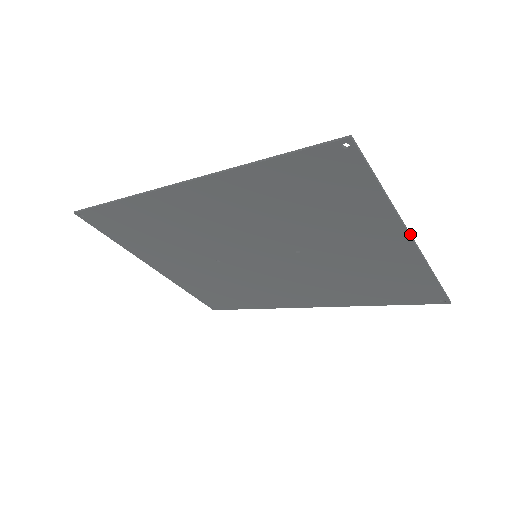
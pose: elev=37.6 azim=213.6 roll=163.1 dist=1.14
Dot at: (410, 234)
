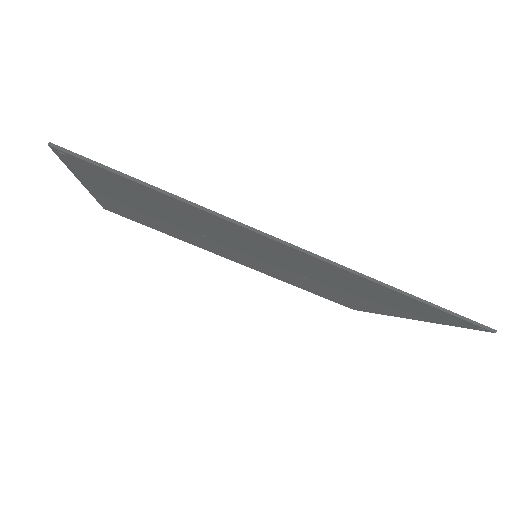
Dot at: occluded
